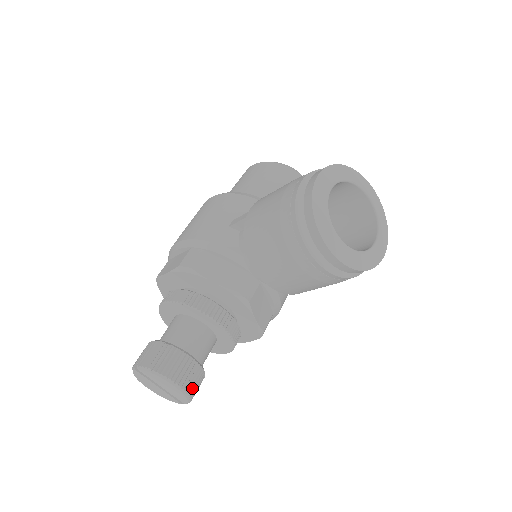
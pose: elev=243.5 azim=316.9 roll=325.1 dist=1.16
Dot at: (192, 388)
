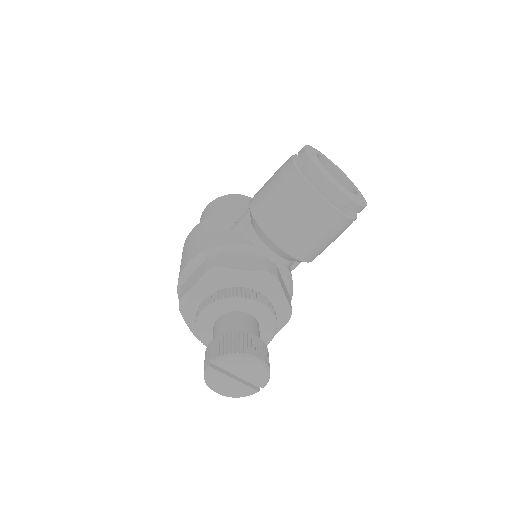
Dot at: (268, 363)
